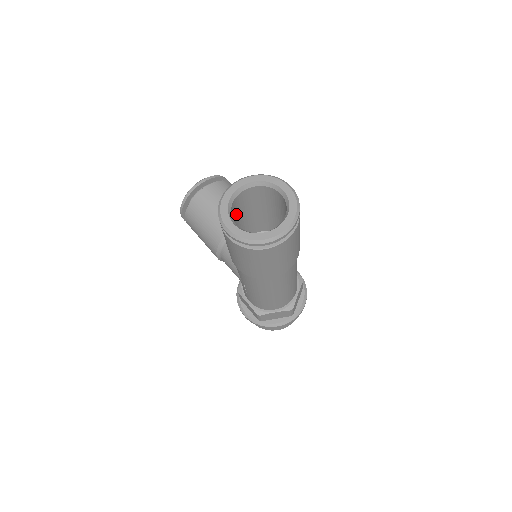
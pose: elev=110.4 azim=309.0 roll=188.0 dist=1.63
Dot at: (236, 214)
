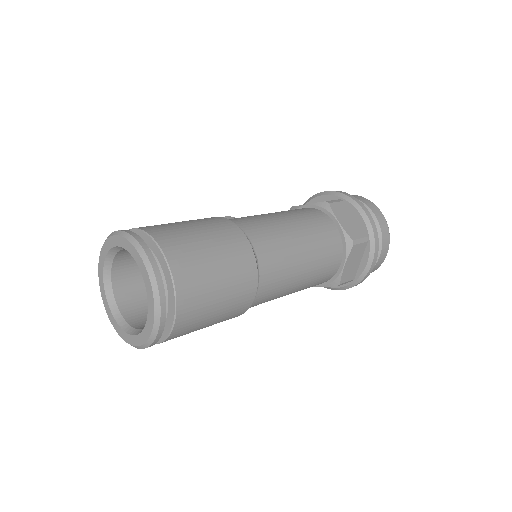
Dot at: occluded
